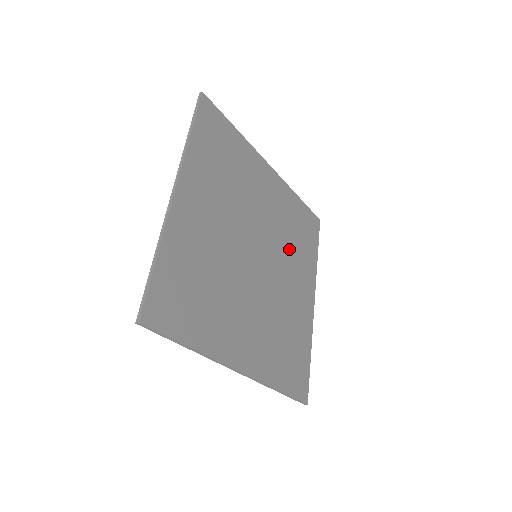
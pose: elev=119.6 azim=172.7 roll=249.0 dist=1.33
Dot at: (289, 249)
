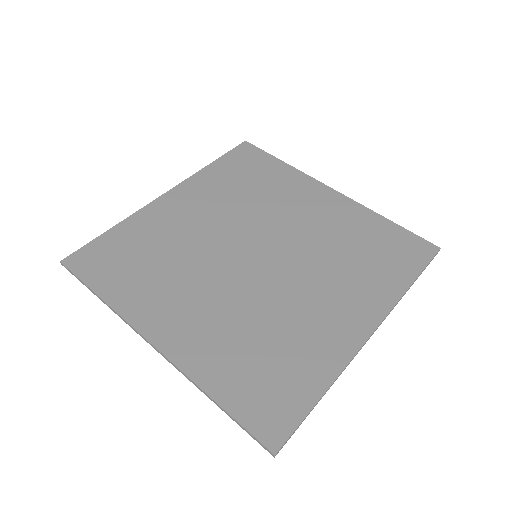
Dot at: (332, 262)
